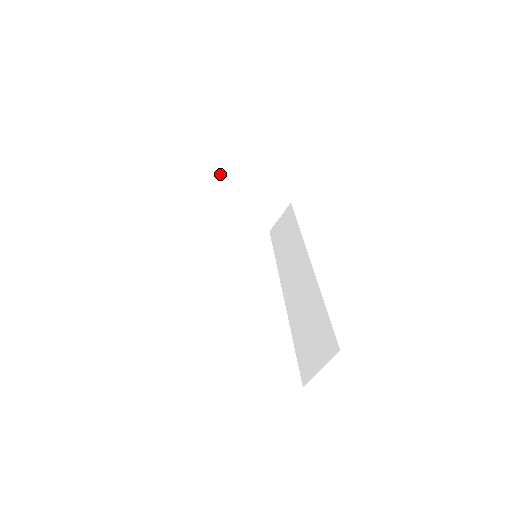
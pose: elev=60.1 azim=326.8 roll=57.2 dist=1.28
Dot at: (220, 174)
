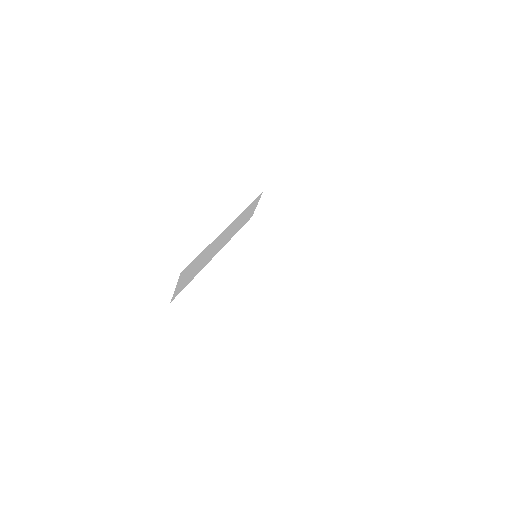
Dot at: (263, 200)
